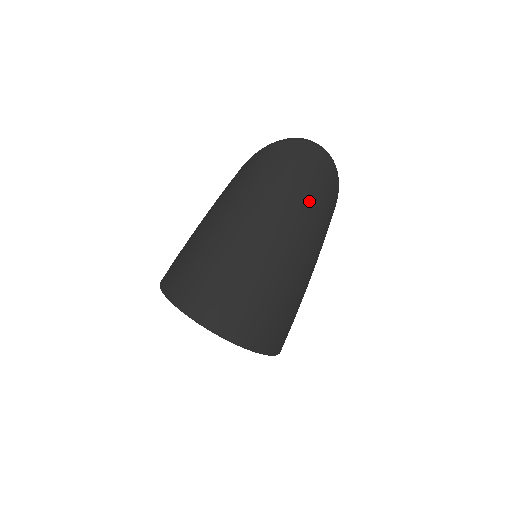
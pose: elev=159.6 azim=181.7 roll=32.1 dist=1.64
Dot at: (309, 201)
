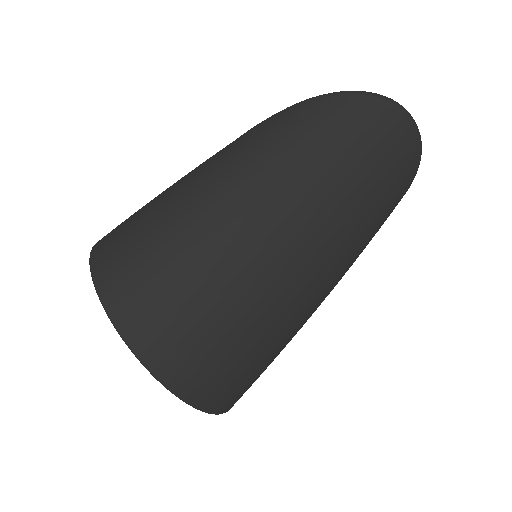
Dot at: (371, 211)
